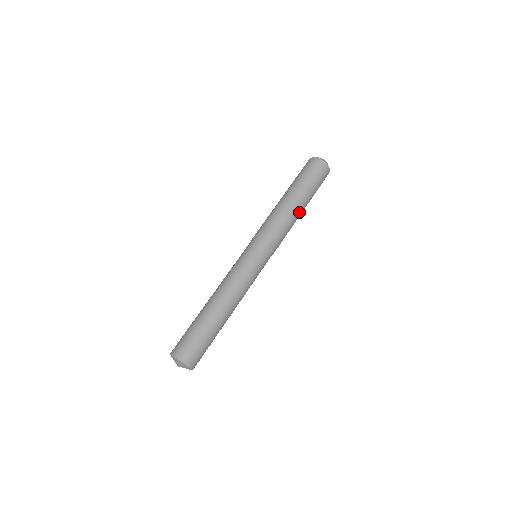
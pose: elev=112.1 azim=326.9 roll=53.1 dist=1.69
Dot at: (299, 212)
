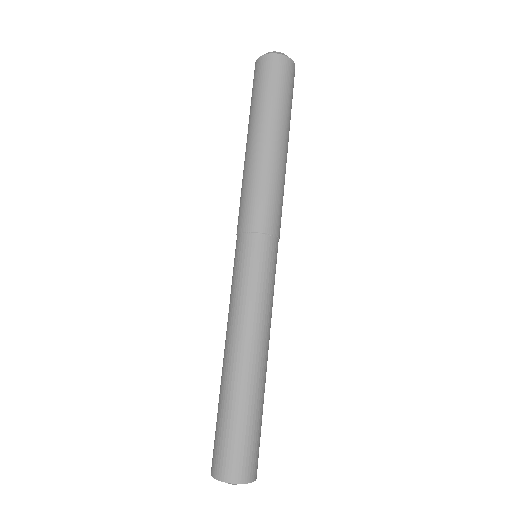
Dot at: (275, 150)
